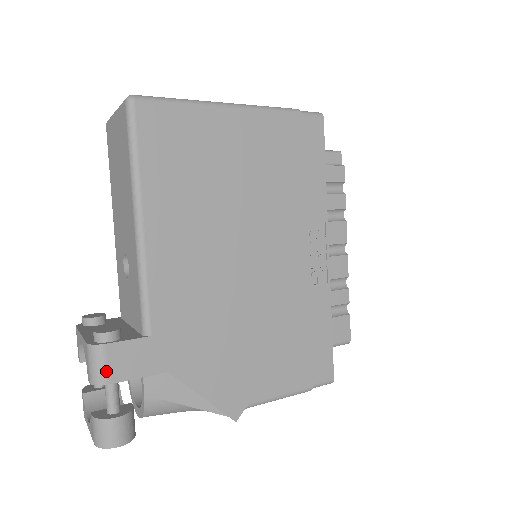
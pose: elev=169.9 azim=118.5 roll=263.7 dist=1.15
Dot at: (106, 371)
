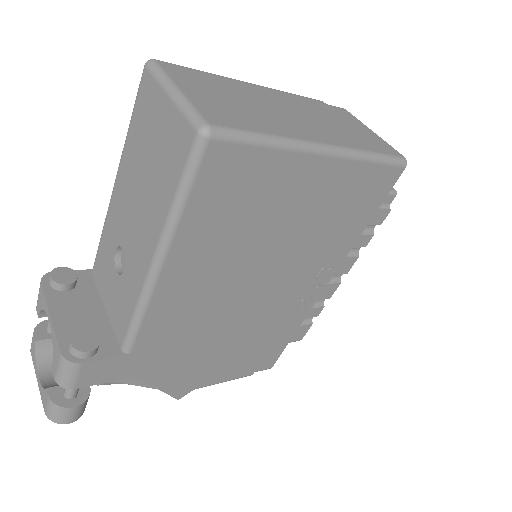
Dot at: (76, 381)
